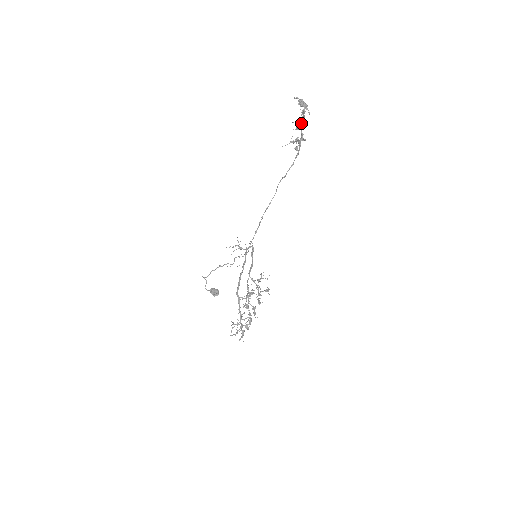
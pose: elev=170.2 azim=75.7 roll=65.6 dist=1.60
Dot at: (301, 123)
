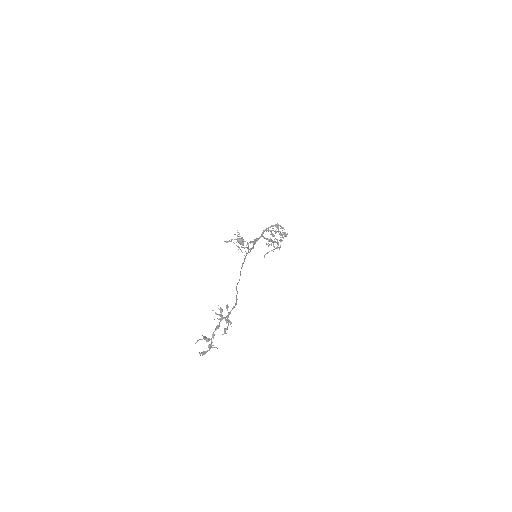
Dot at: (219, 322)
